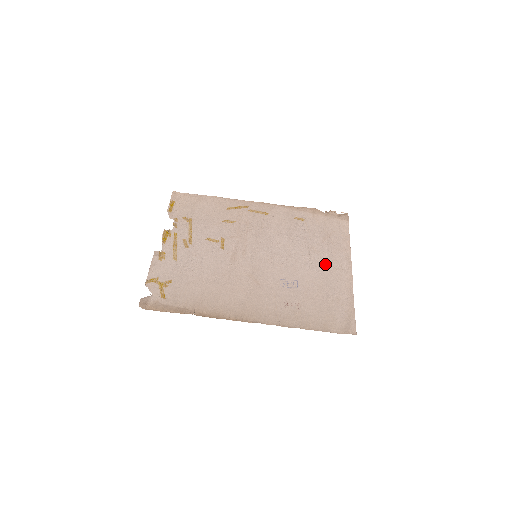
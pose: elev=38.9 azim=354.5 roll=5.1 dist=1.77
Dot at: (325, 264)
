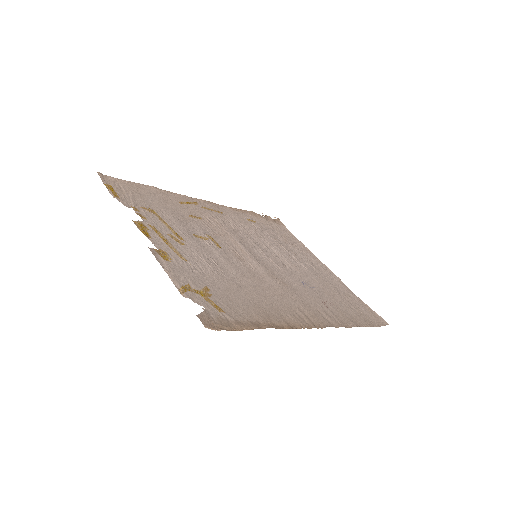
Dot at: (309, 264)
